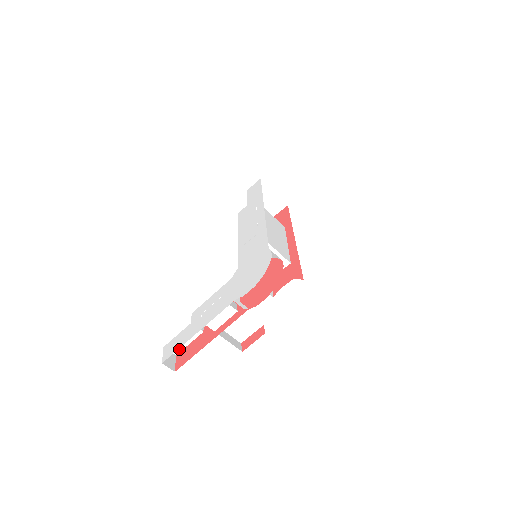
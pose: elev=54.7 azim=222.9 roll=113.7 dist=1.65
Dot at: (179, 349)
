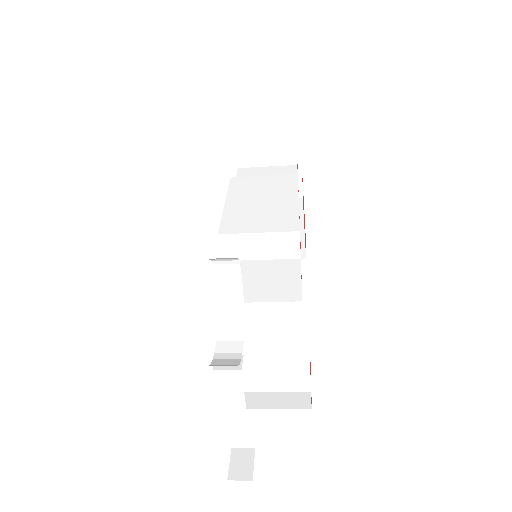
Dot at: (250, 440)
